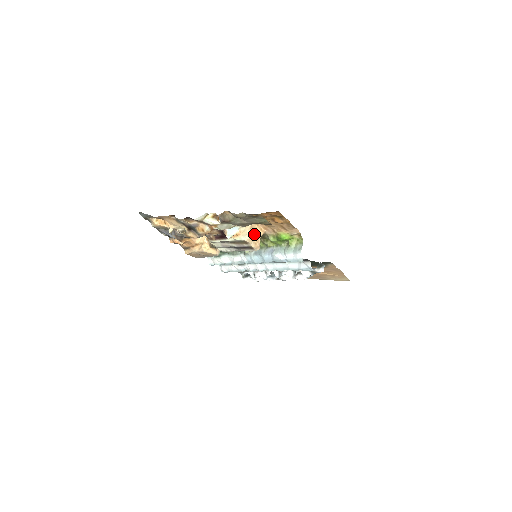
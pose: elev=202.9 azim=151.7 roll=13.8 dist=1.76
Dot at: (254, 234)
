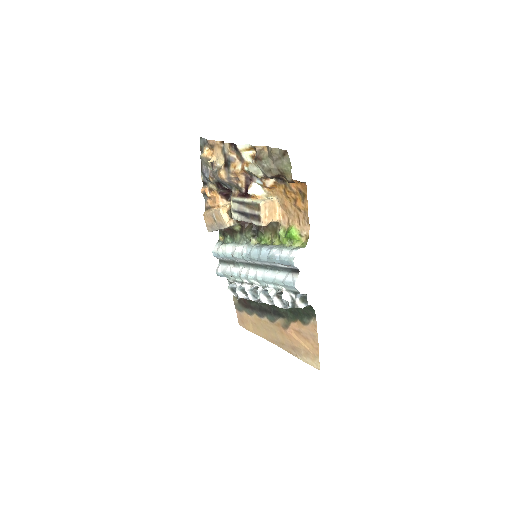
Dot at: (271, 209)
